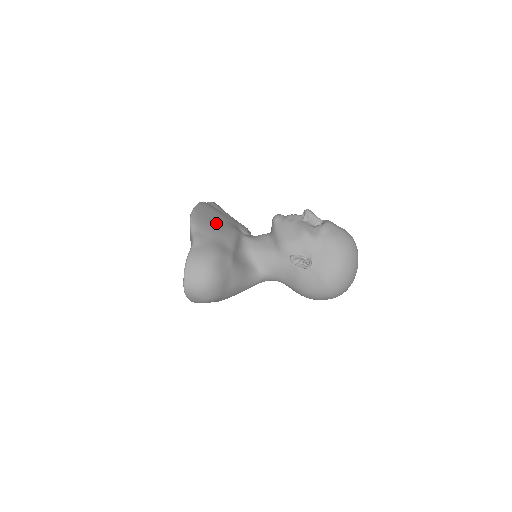
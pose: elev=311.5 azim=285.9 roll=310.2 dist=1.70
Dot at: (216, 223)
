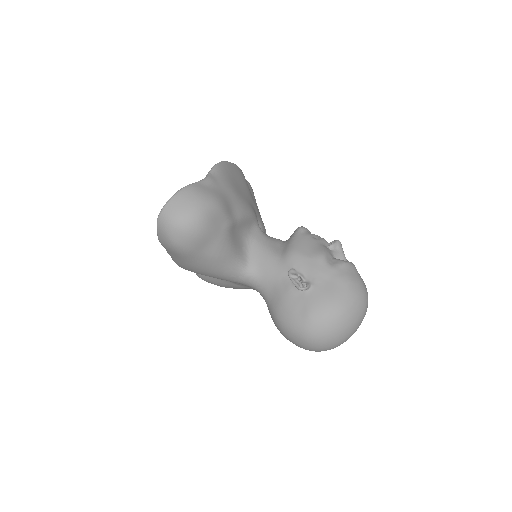
Dot at: (239, 189)
